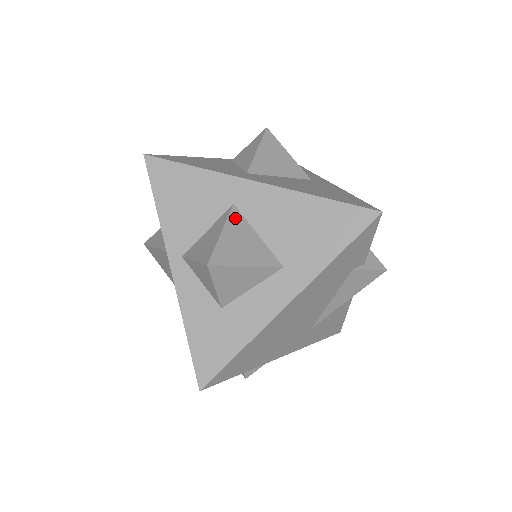
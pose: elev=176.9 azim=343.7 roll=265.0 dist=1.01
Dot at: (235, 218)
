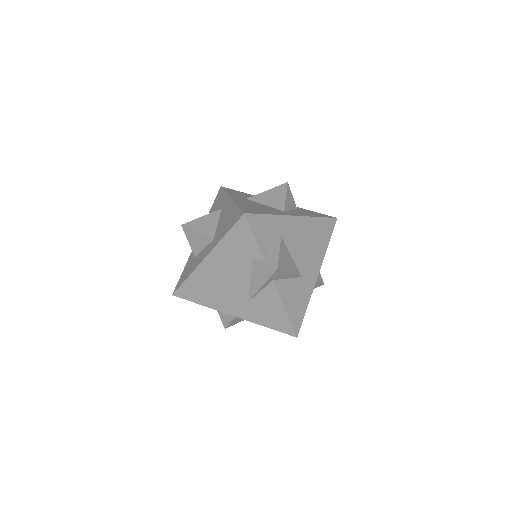
Dot at: (215, 214)
